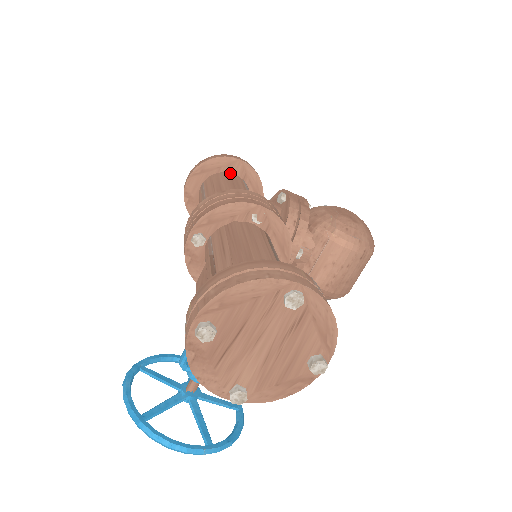
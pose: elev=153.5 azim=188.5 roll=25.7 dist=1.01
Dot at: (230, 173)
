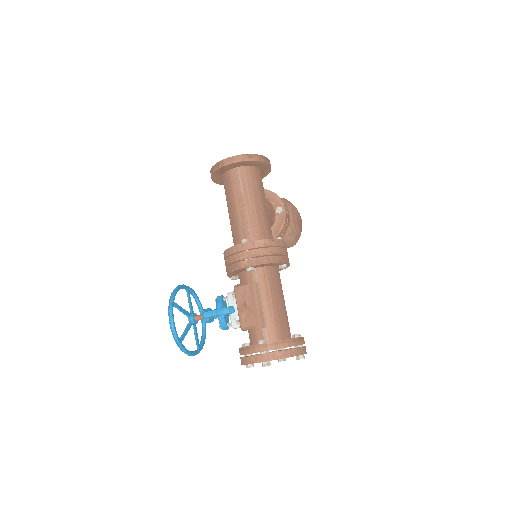
Dot at: (259, 173)
